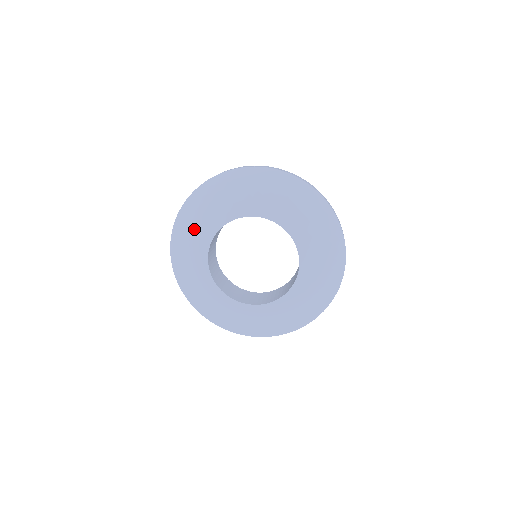
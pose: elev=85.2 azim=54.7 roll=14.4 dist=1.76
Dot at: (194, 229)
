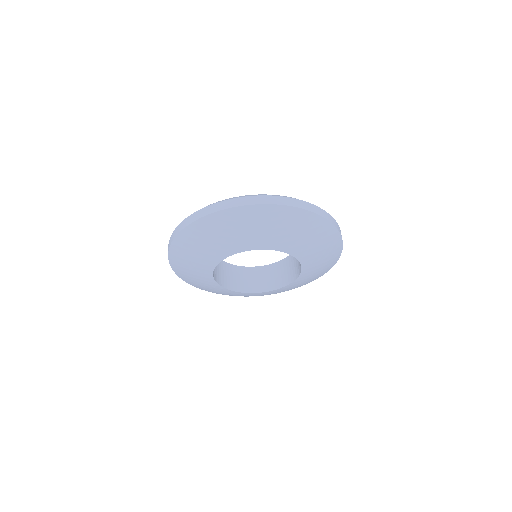
Dot at: (197, 281)
